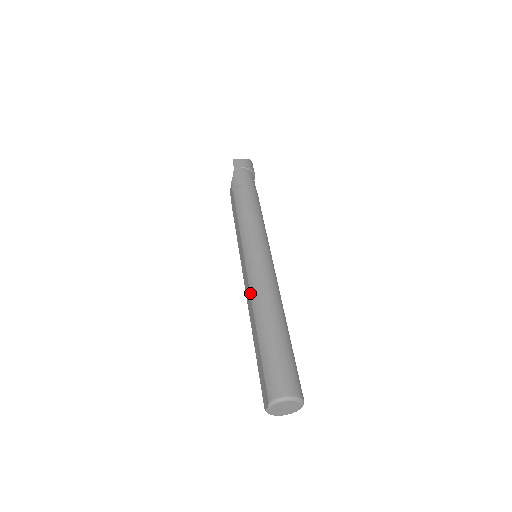
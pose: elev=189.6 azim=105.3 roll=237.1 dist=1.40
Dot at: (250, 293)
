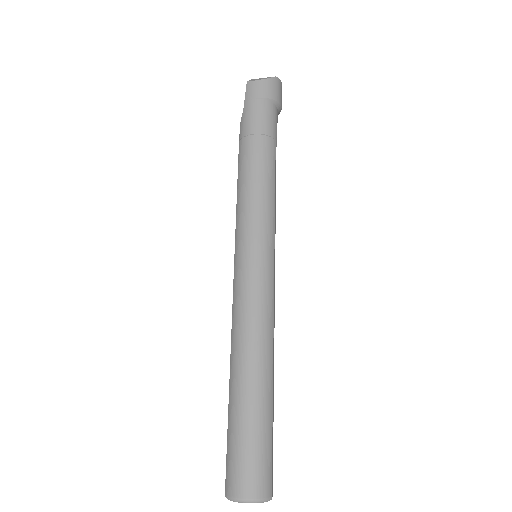
Dot at: occluded
